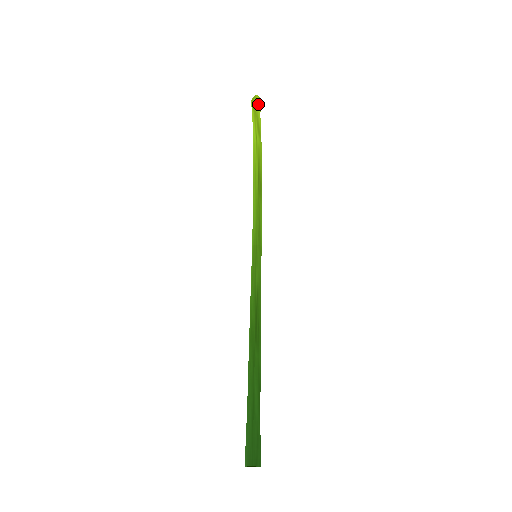
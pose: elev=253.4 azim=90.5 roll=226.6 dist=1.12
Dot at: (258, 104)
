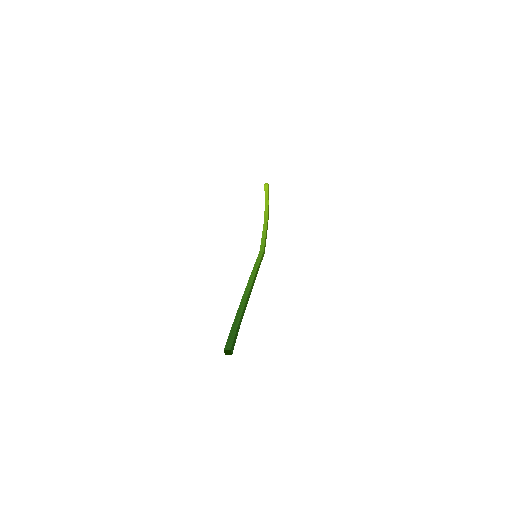
Dot at: (266, 187)
